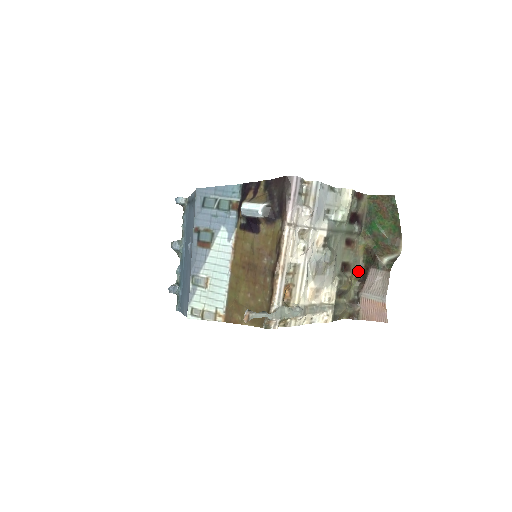
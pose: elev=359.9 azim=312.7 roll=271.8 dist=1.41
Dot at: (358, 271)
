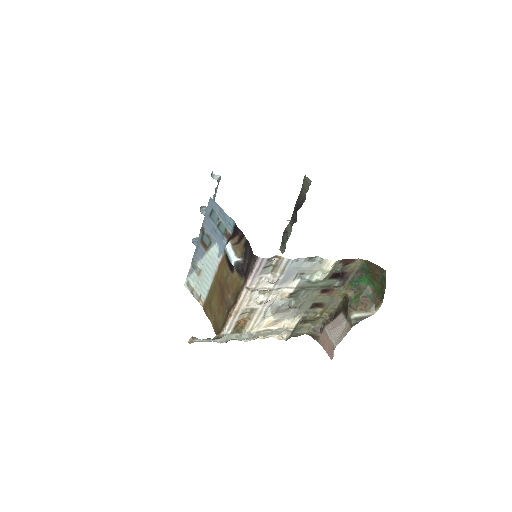
Dot at: (334, 307)
